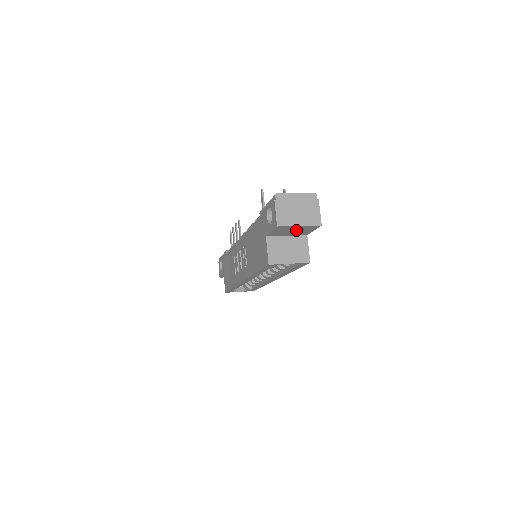
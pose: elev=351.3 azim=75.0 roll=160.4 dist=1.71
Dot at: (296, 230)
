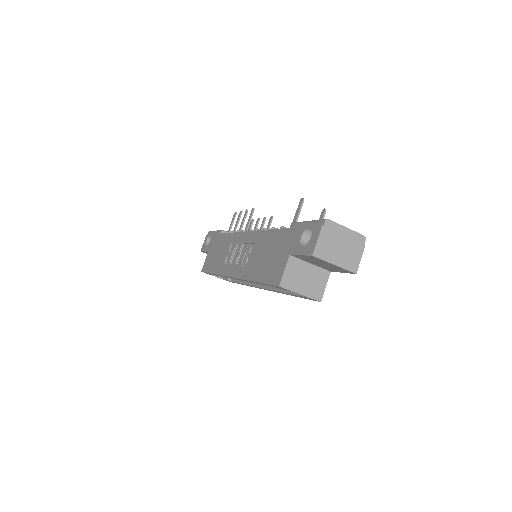
Dot at: (326, 265)
